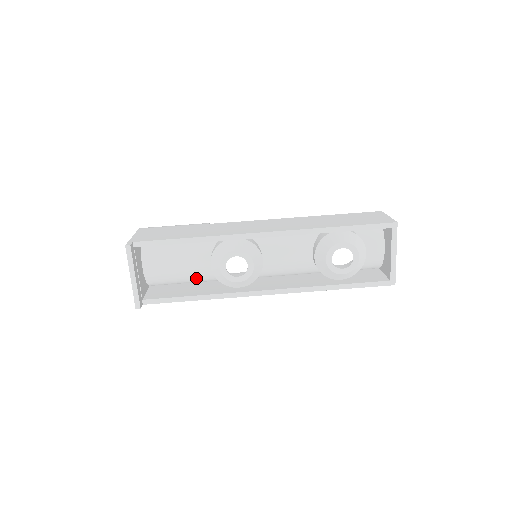
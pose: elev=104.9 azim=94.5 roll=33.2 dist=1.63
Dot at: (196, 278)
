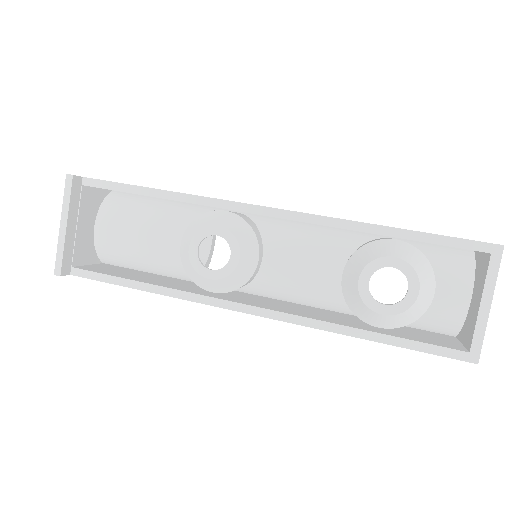
Dot at: (162, 266)
